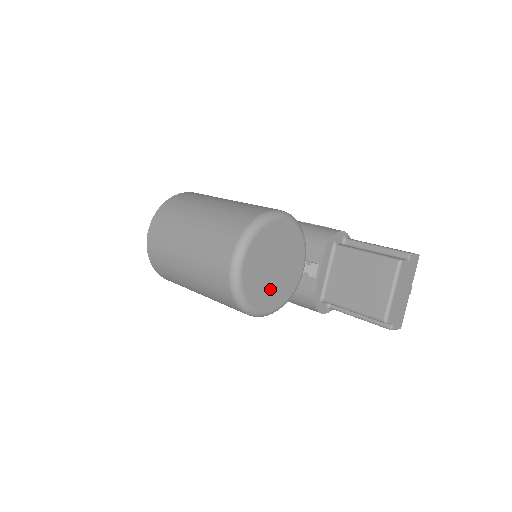
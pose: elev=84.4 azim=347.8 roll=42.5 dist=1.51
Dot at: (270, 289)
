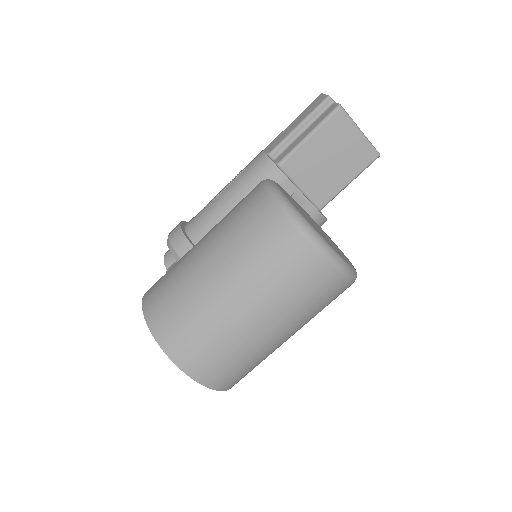
Dot at: (333, 244)
